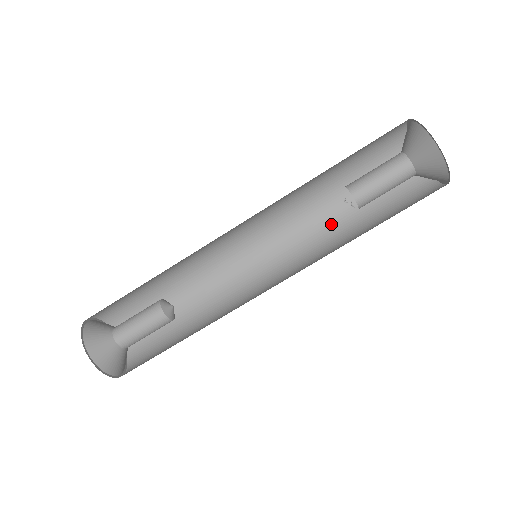
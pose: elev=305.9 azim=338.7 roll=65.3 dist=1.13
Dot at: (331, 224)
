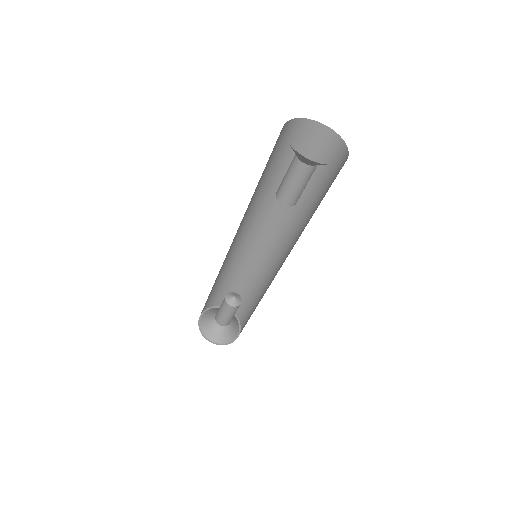
Dot at: (301, 210)
